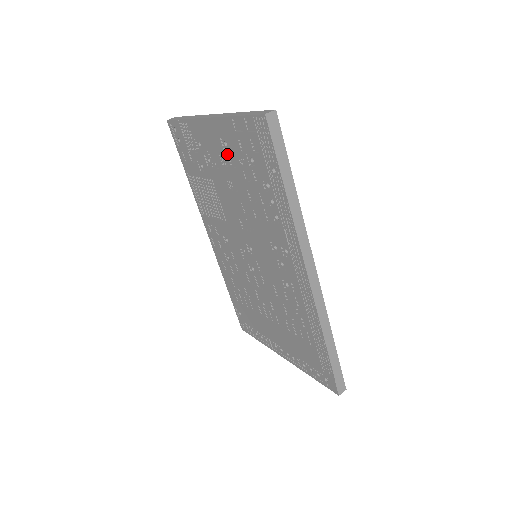
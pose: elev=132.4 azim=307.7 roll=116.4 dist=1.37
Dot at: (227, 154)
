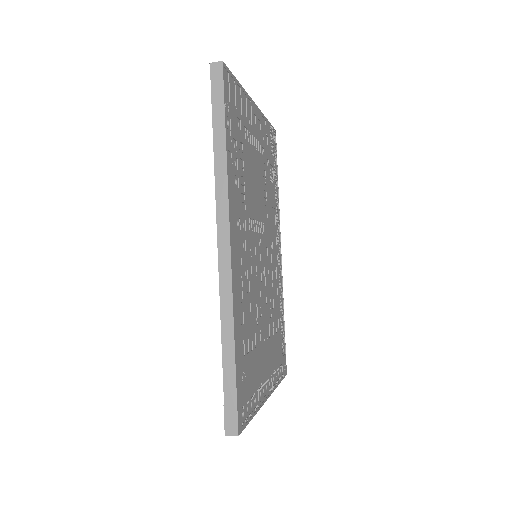
Dot at: occluded
